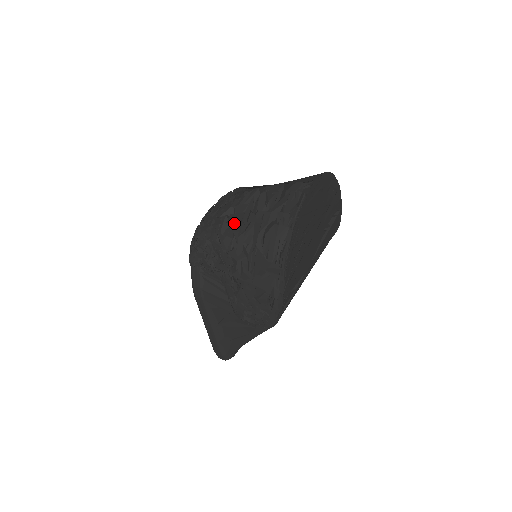
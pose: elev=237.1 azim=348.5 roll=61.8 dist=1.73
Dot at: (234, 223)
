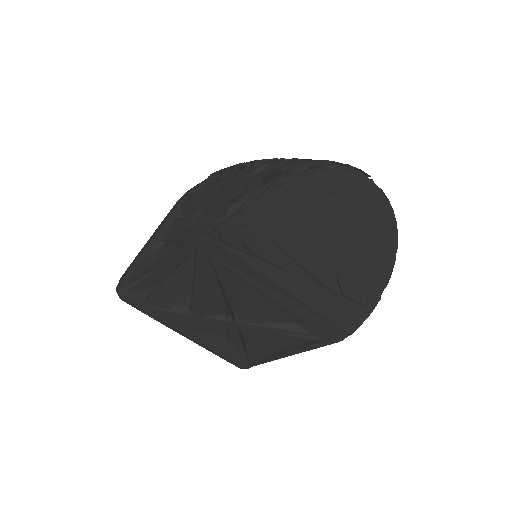
Dot at: occluded
